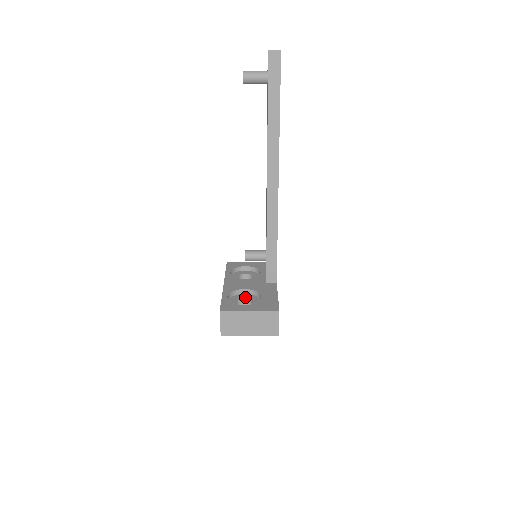
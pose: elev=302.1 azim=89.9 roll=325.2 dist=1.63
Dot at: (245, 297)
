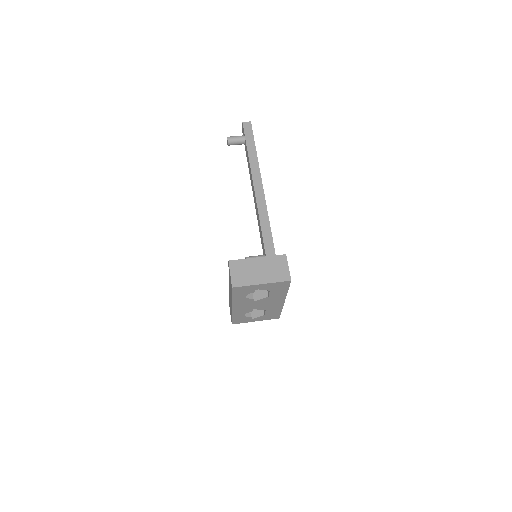
Dot at: occluded
